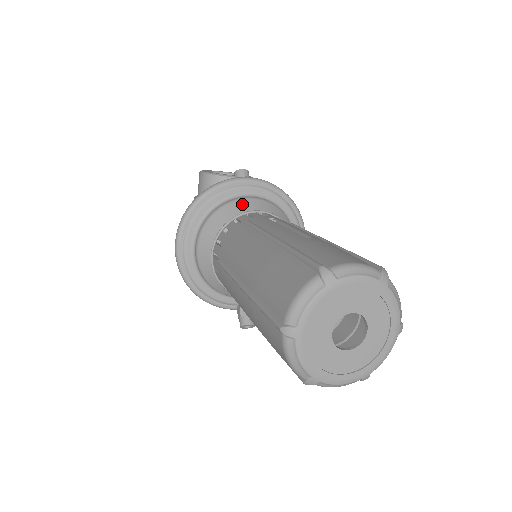
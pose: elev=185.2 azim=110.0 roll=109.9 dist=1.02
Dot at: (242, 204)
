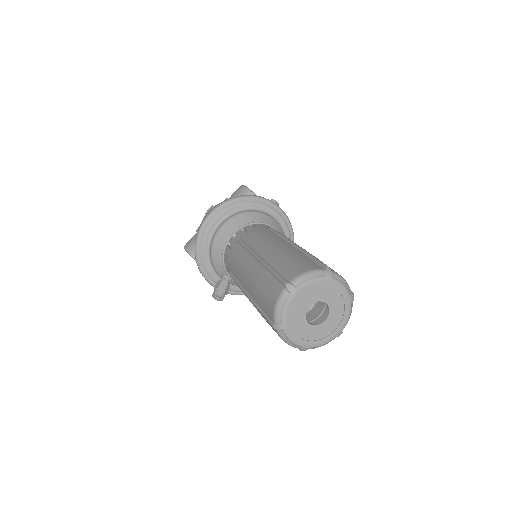
Dot at: (269, 219)
